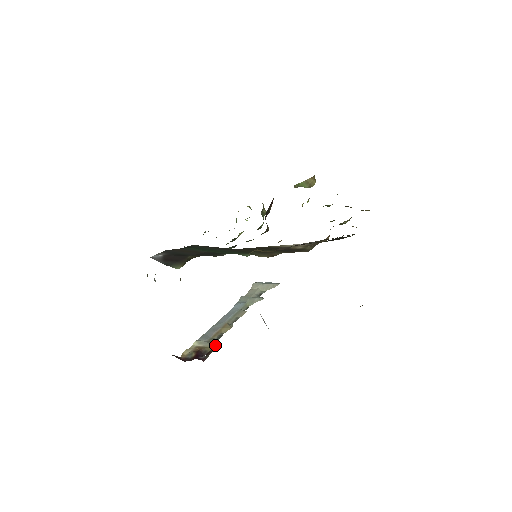
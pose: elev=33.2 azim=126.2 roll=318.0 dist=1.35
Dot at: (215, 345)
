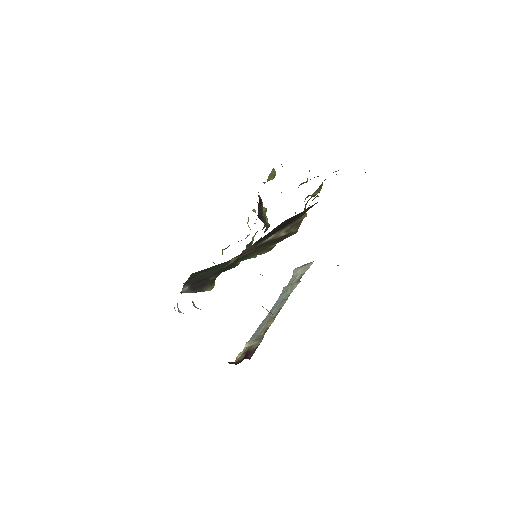
Dot at: (260, 341)
